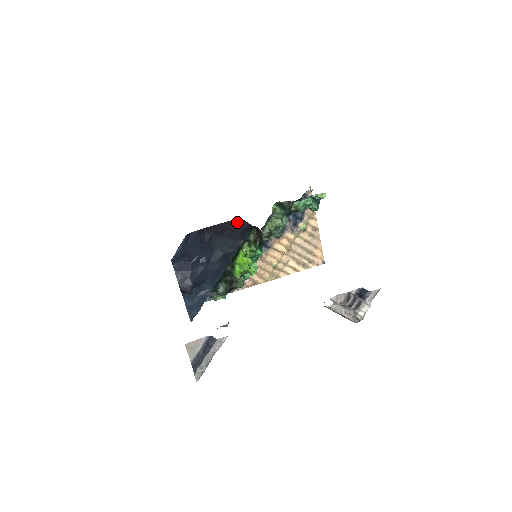
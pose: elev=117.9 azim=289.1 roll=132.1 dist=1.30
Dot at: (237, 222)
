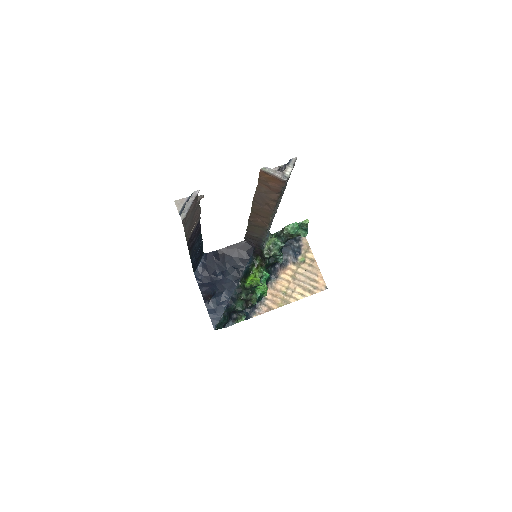
Dot at: (243, 244)
